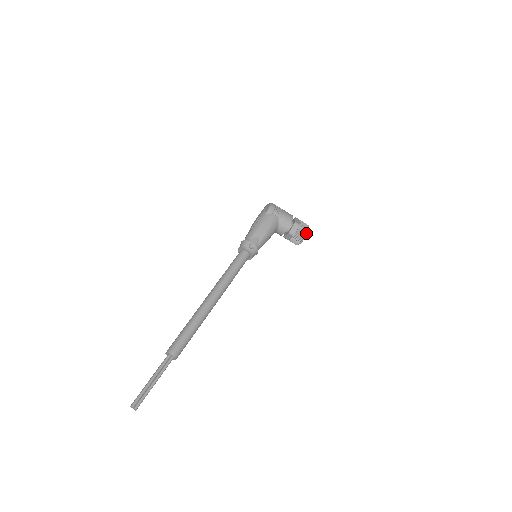
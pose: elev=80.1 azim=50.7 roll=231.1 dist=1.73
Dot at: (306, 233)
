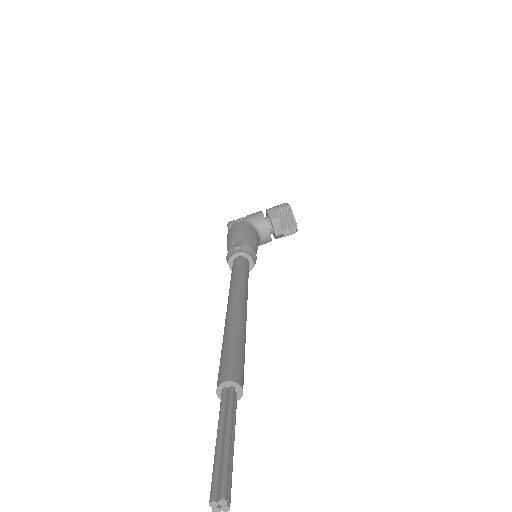
Dot at: (287, 206)
